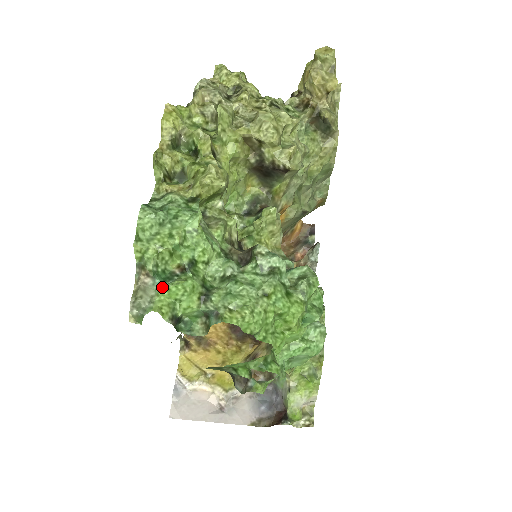
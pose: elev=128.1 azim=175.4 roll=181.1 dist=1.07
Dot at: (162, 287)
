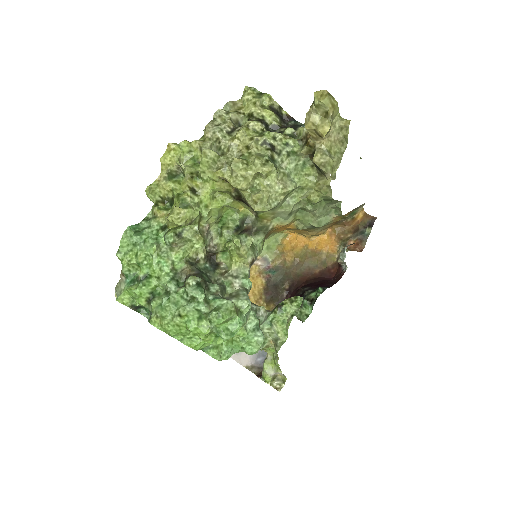
Dot at: (127, 286)
